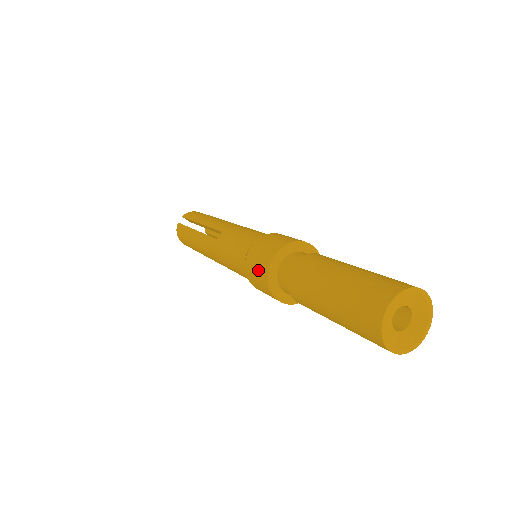
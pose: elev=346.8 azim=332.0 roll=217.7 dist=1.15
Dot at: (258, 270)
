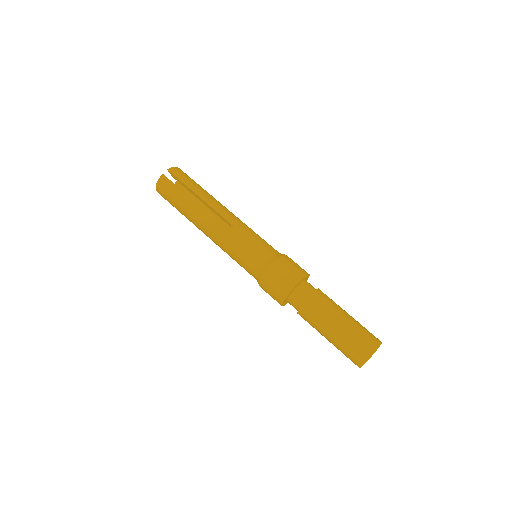
Dot at: (280, 285)
